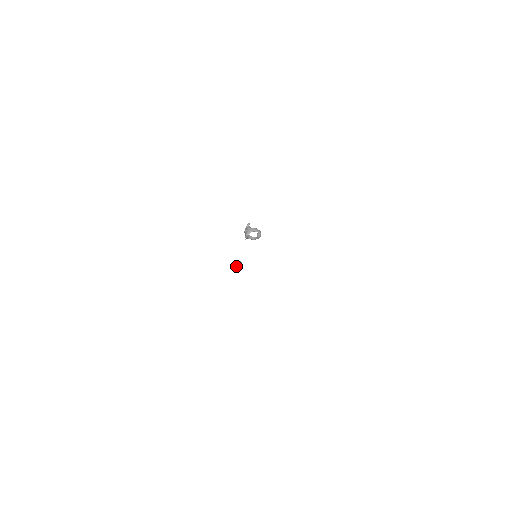
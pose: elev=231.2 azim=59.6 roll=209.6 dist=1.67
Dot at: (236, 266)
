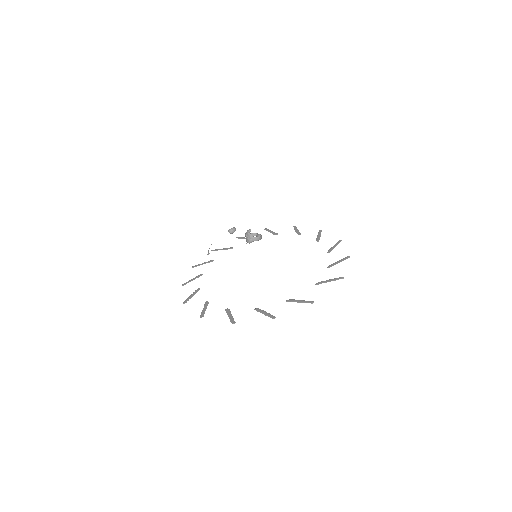
Dot at: (230, 233)
